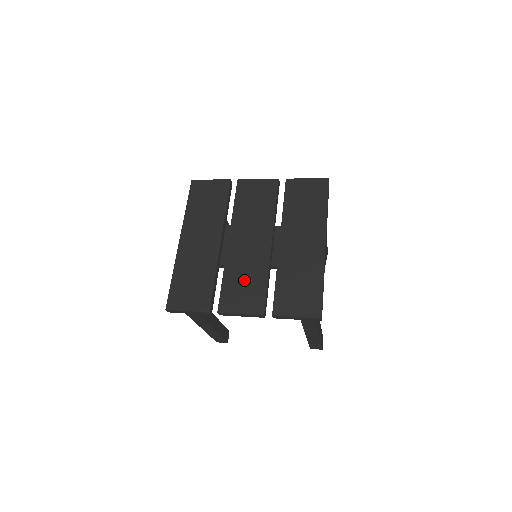
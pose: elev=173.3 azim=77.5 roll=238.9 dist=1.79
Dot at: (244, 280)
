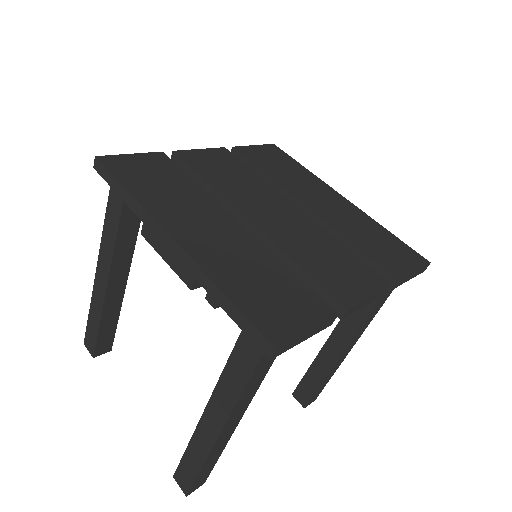
Dot at: (323, 256)
